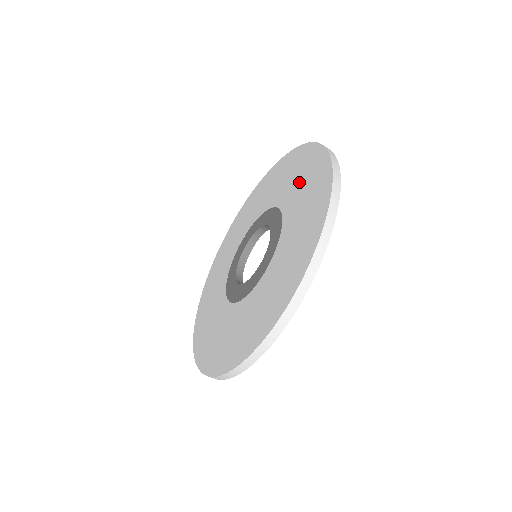
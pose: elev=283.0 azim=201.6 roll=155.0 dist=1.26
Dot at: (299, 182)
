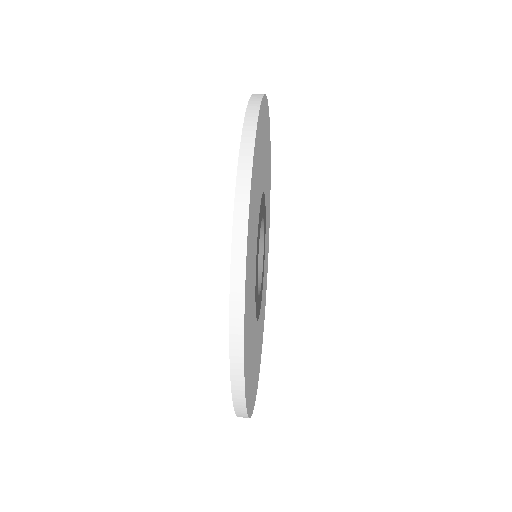
Dot at: occluded
